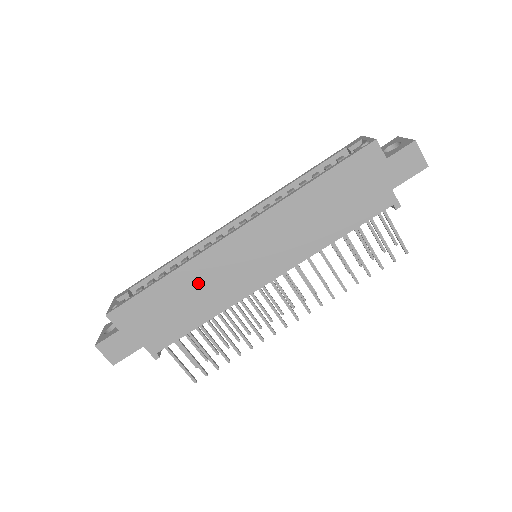
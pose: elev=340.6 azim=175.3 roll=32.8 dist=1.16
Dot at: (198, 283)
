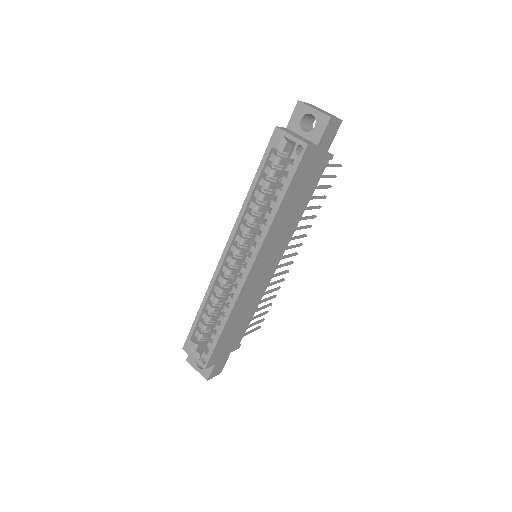
Dot at: (243, 307)
